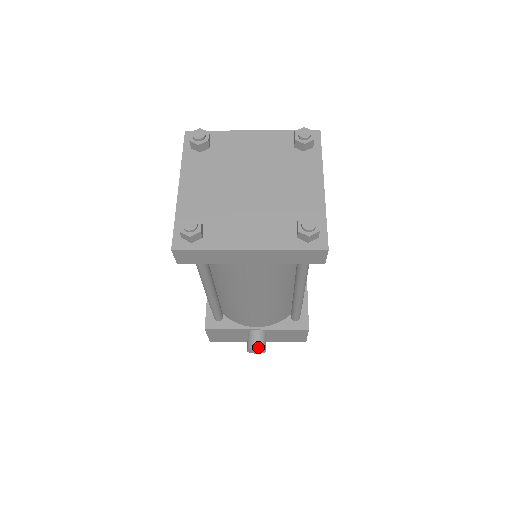
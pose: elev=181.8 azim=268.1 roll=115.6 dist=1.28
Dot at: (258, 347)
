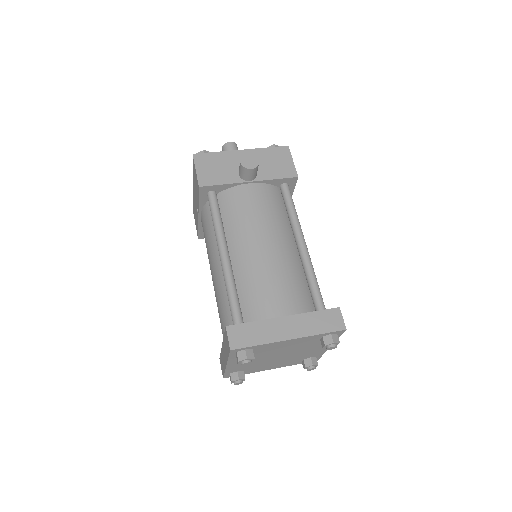
Dot at: occluded
